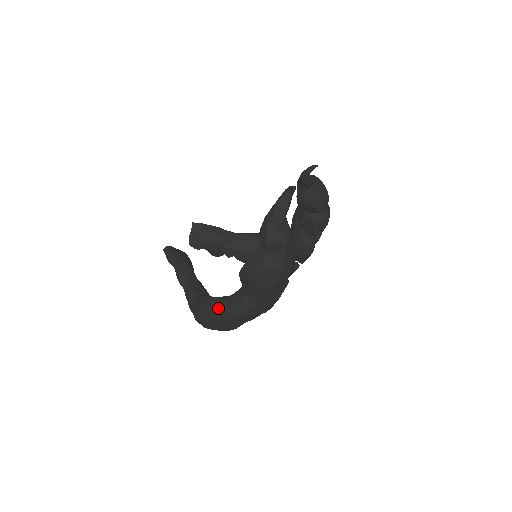
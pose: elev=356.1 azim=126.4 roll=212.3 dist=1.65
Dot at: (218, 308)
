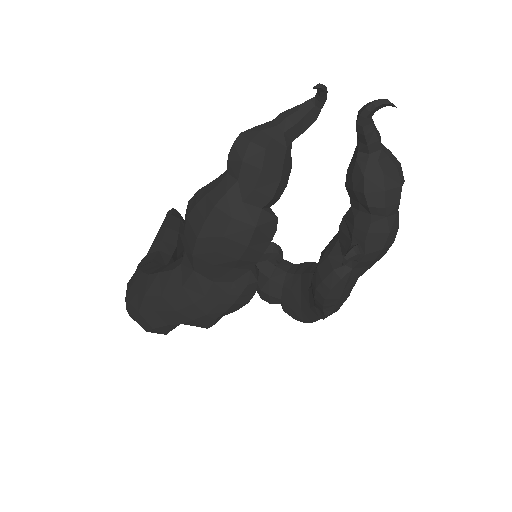
Dot at: (144, 274)
